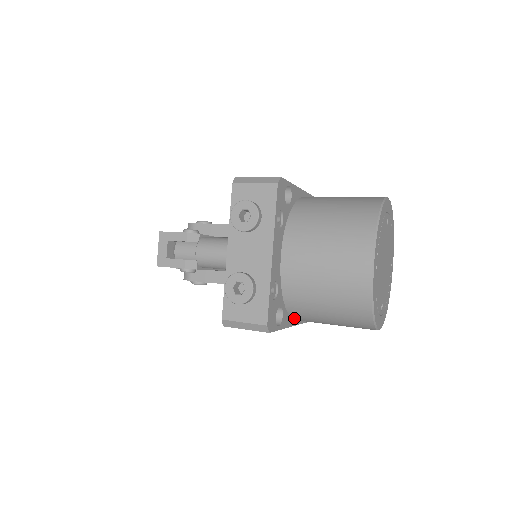
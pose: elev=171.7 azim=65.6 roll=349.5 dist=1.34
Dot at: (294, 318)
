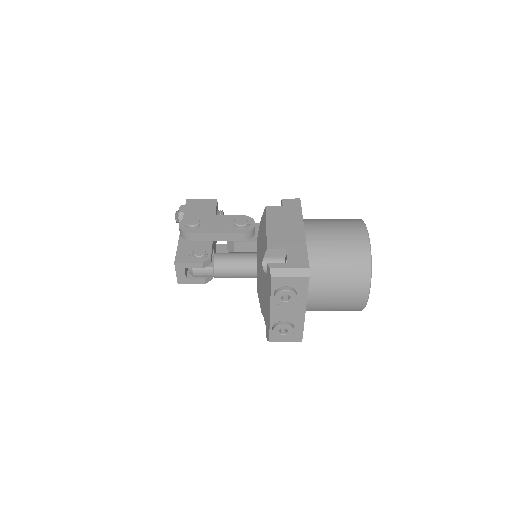
Dot at: occluded
